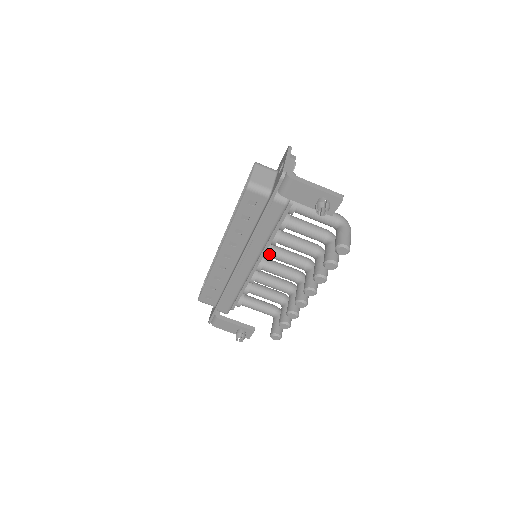
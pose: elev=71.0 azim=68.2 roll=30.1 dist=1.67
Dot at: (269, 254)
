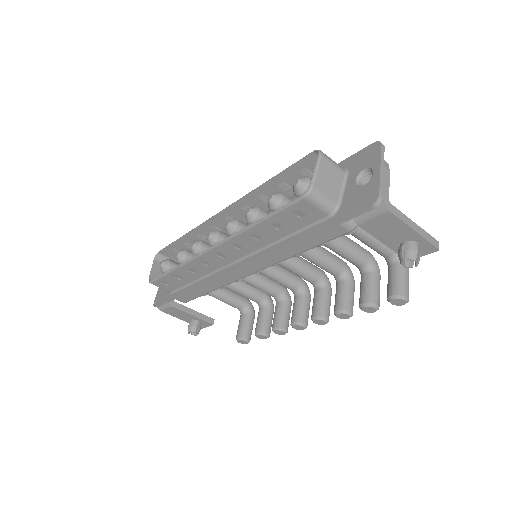
Dot at: occluded
